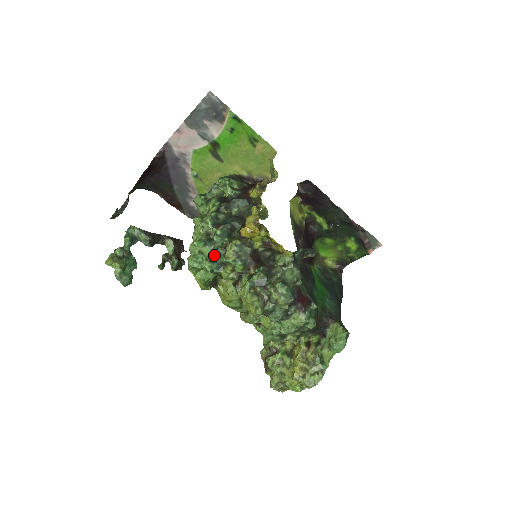
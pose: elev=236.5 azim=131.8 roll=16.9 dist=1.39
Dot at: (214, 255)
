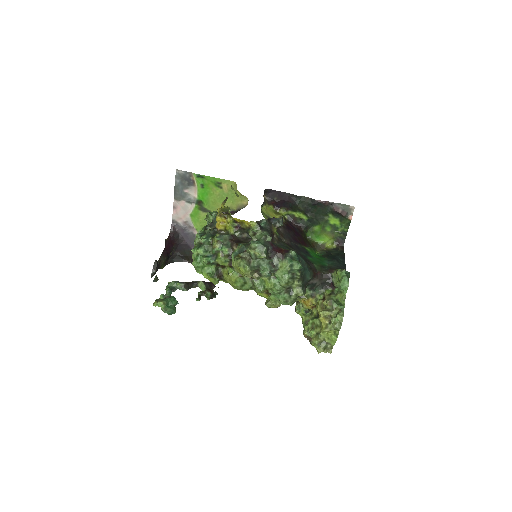
Dot at: (207, 252)
